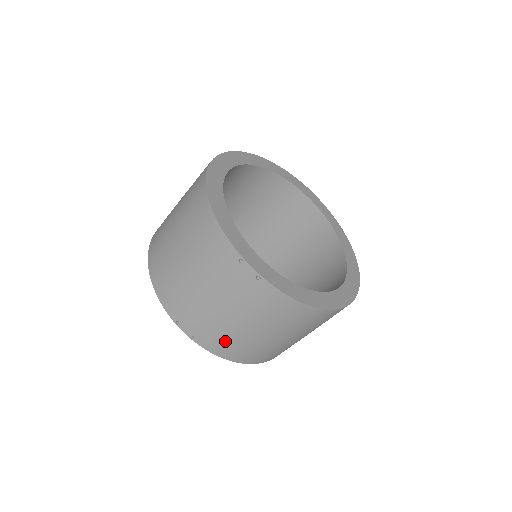
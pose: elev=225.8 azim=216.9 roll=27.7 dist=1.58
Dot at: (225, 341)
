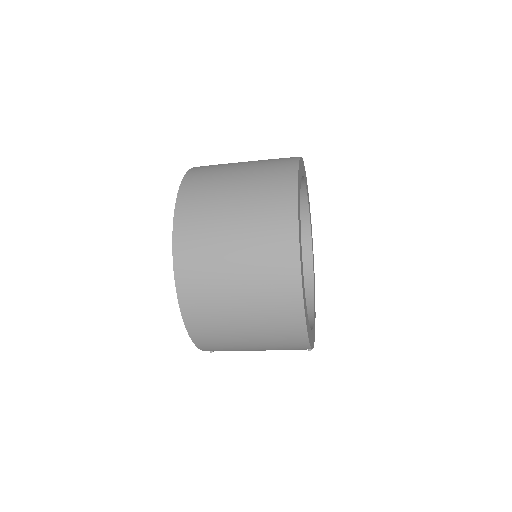
Dot at: occluded
